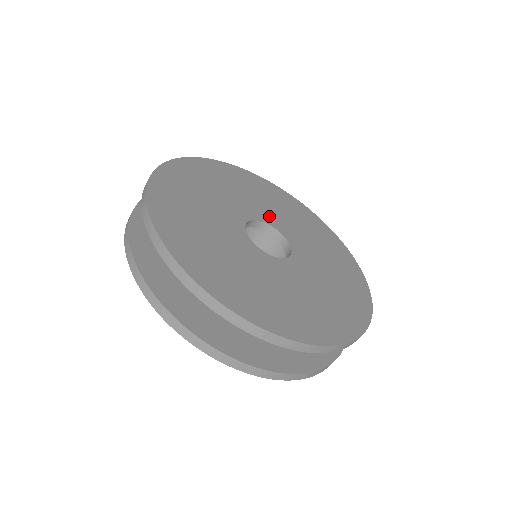
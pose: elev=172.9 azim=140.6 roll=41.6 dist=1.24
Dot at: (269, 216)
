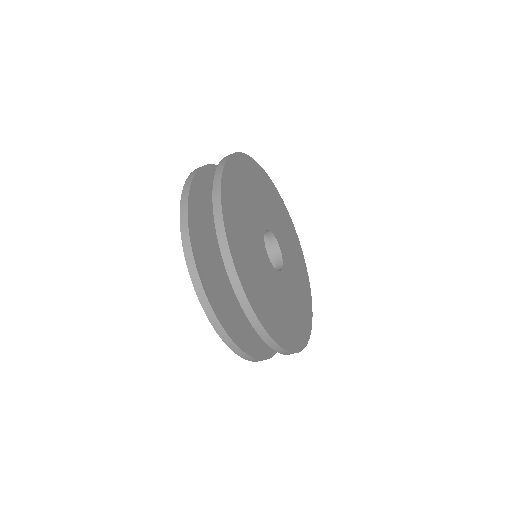
Dot at: (263, 217)
